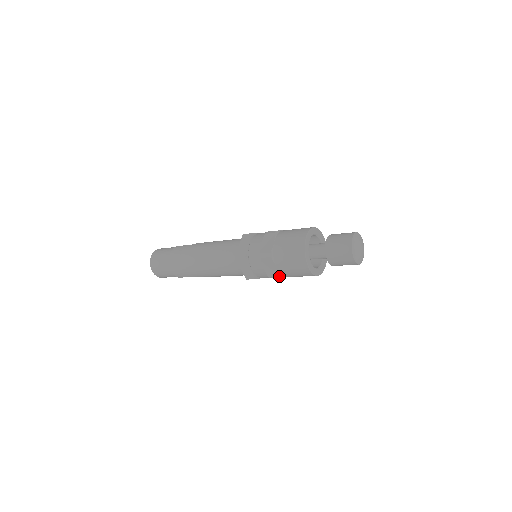
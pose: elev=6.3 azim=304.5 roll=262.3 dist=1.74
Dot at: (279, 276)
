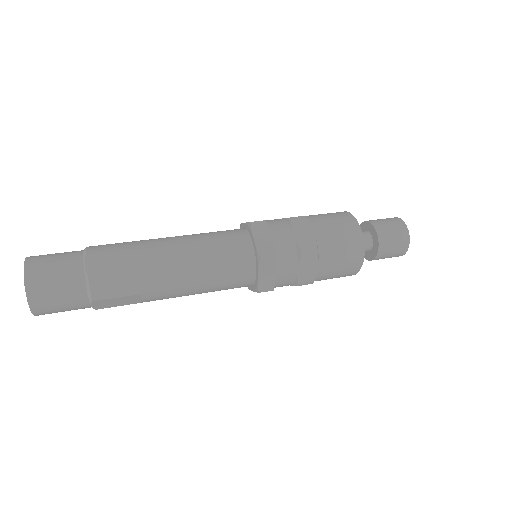
Dot at: occluded
